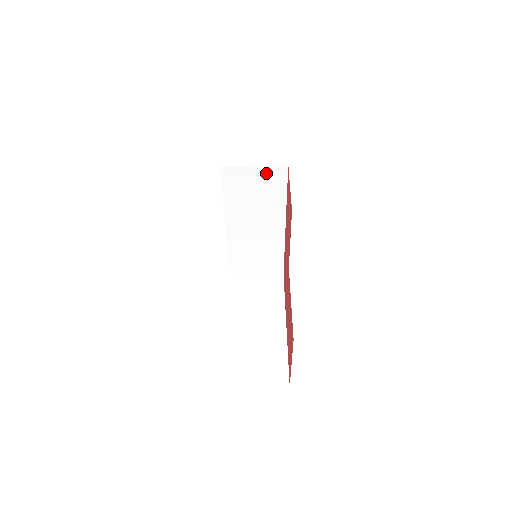
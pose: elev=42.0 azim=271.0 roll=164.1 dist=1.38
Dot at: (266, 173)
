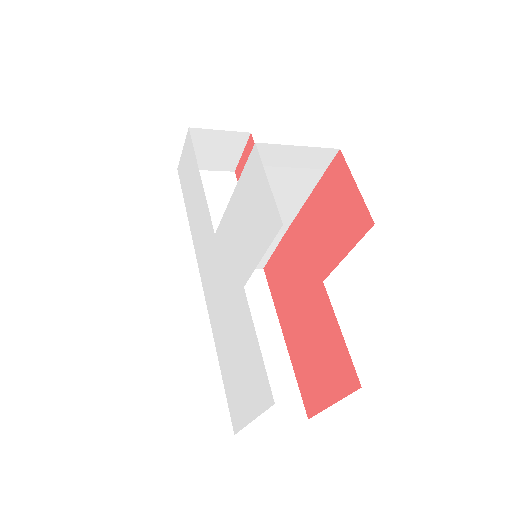
Dot at: (308, 156)
